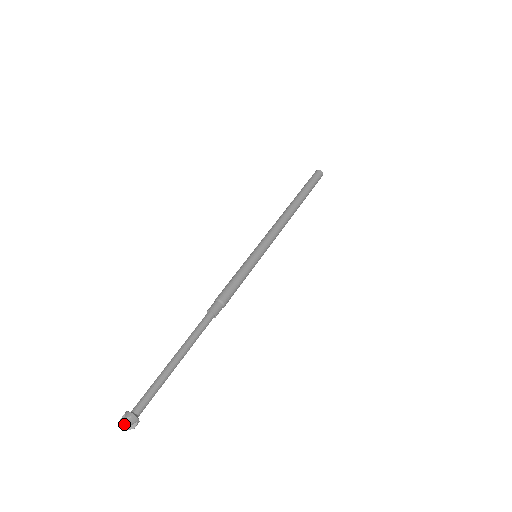
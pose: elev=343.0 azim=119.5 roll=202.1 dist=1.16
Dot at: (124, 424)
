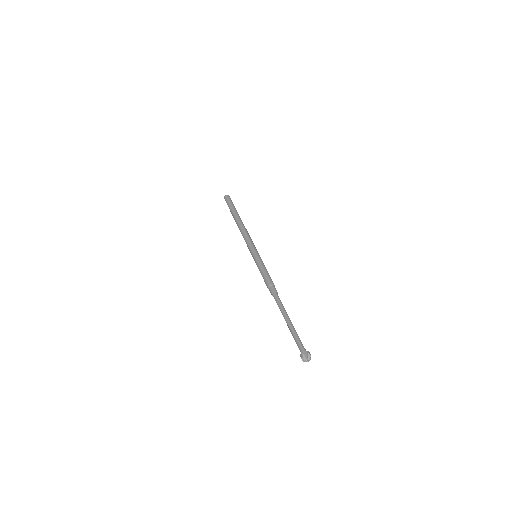
Dot at: (308, 358)
